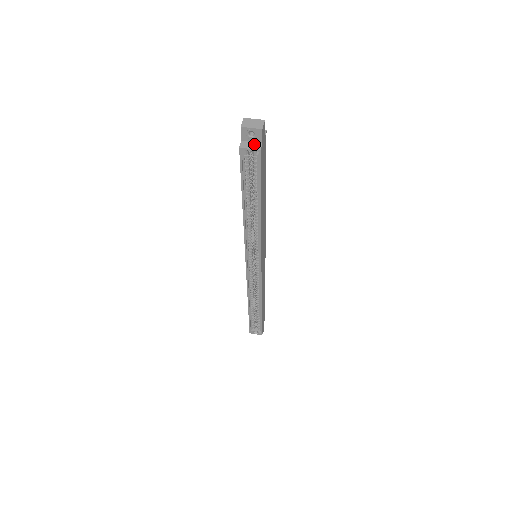
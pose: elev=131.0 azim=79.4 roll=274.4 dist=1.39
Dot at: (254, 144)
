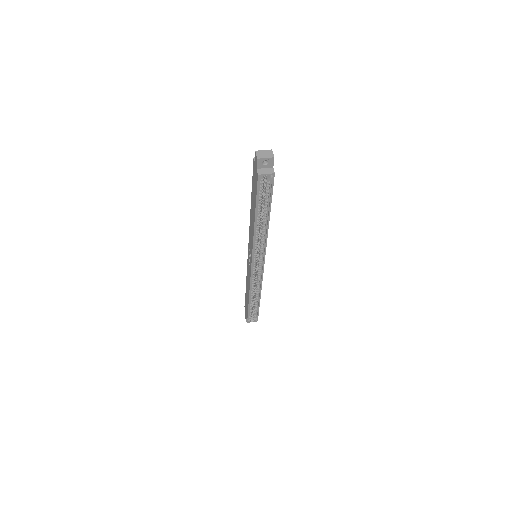
Dot at: (268, 170)
